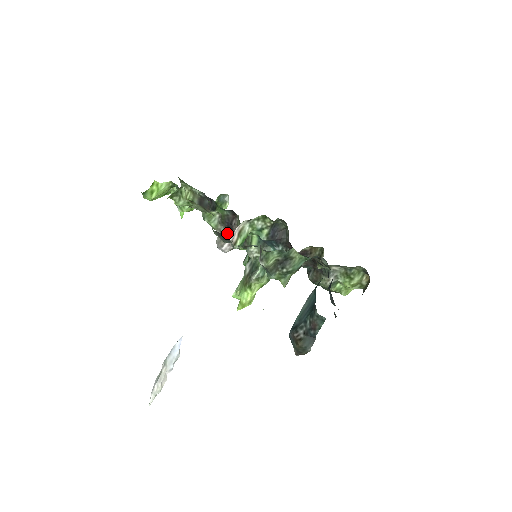
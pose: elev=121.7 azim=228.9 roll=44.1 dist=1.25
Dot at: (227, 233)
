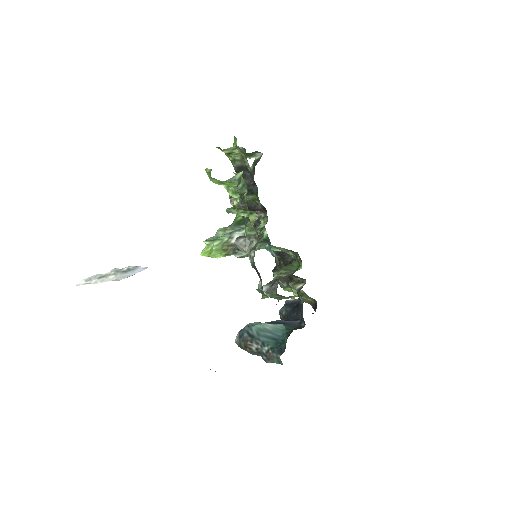
Dot at: (243, 208)
